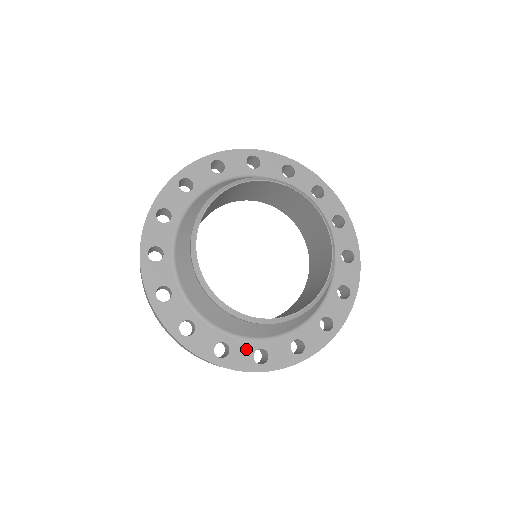
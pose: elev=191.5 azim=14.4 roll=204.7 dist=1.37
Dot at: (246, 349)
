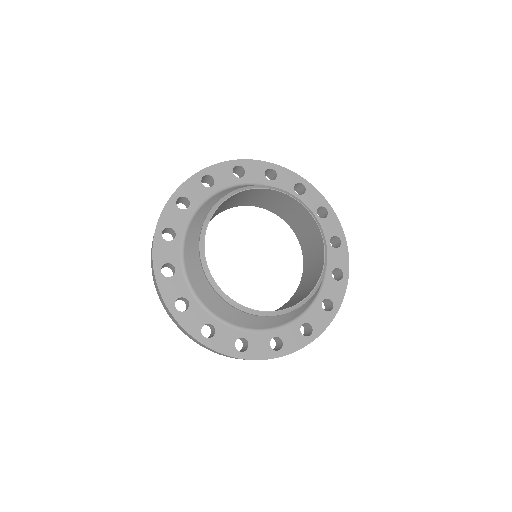
Dot at: (230, 335)
